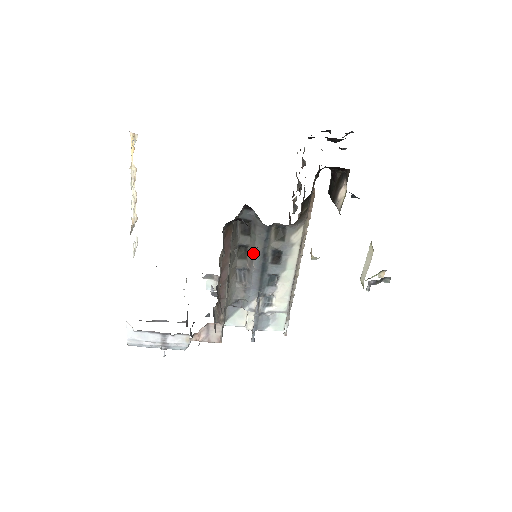
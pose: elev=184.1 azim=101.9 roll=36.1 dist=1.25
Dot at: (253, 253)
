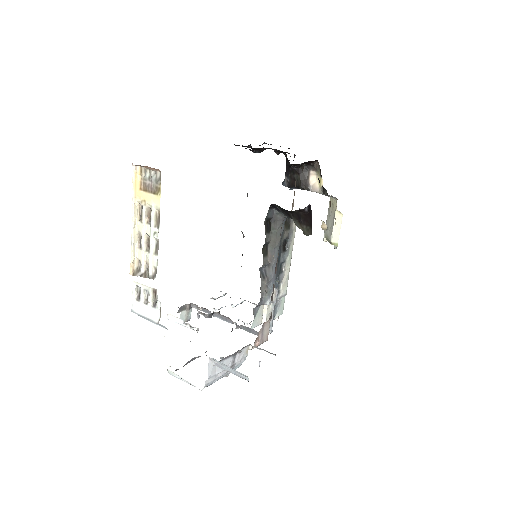
Dot at: (274, 247)
